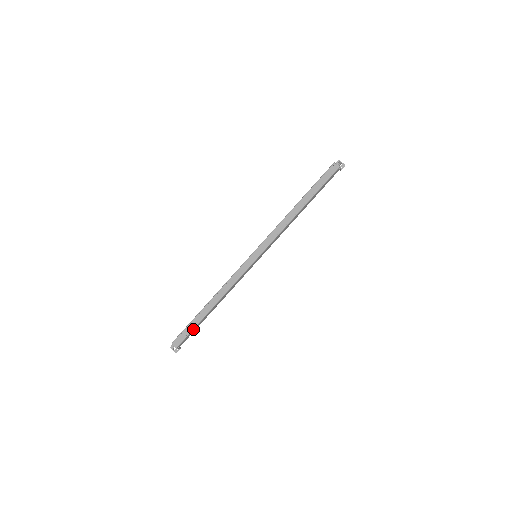
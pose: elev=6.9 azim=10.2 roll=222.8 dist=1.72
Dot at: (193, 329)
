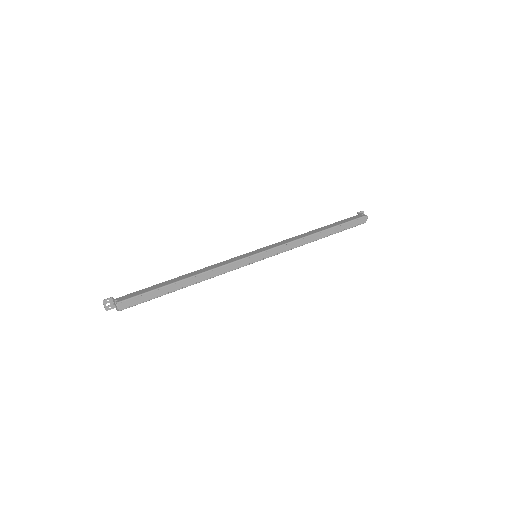
Dot at: occluded
